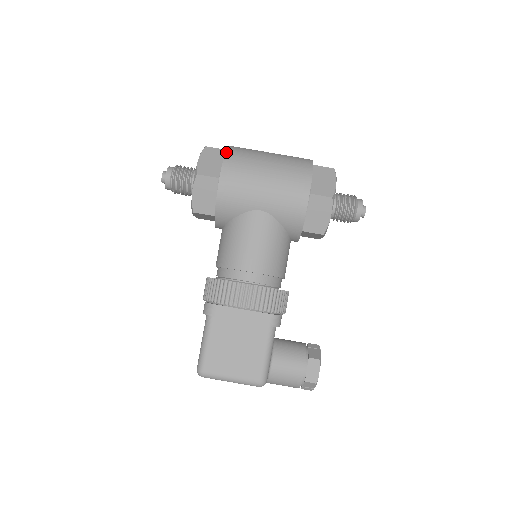
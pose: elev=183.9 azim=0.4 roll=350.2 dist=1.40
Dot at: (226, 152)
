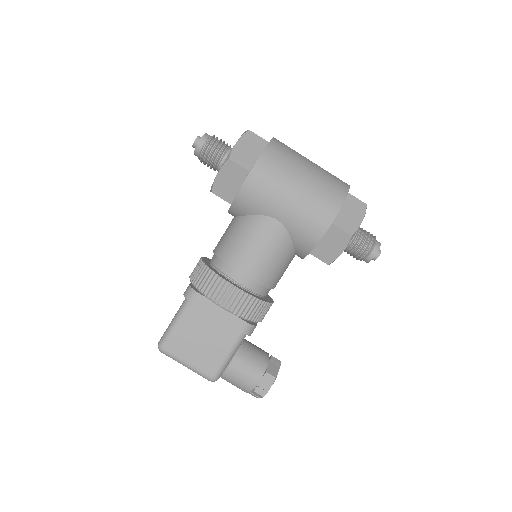
Dot at: (267, 146)
